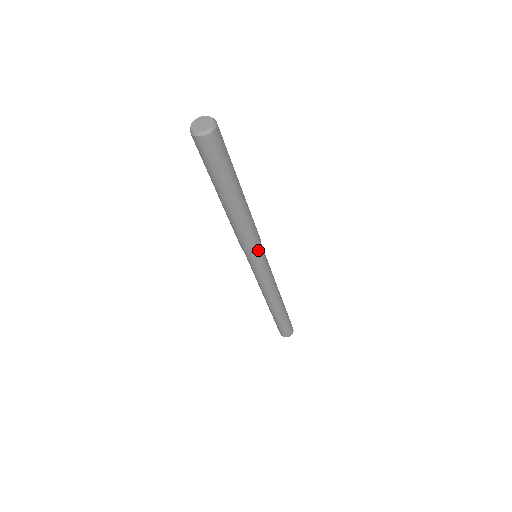
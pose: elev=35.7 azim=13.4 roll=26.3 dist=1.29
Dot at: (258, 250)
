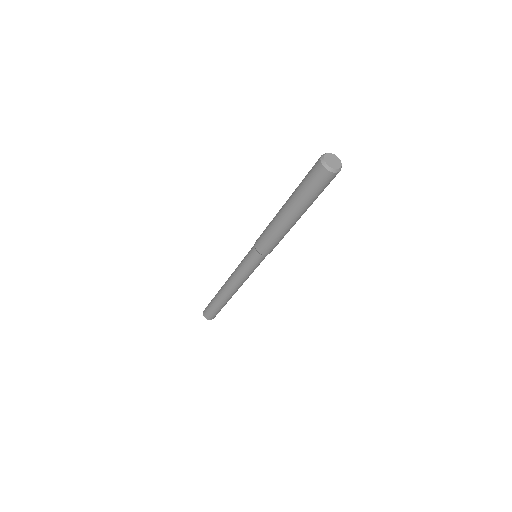
Dot at: occluded
